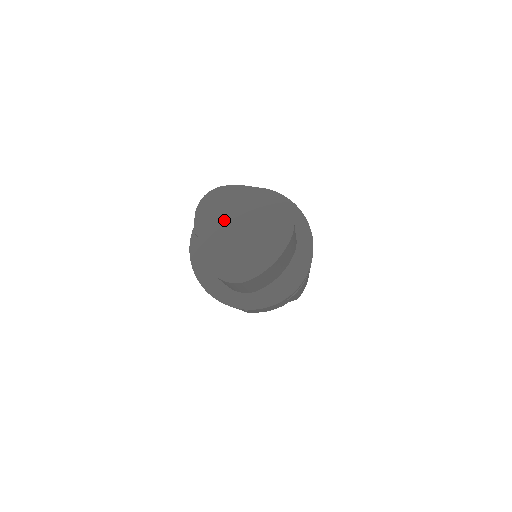
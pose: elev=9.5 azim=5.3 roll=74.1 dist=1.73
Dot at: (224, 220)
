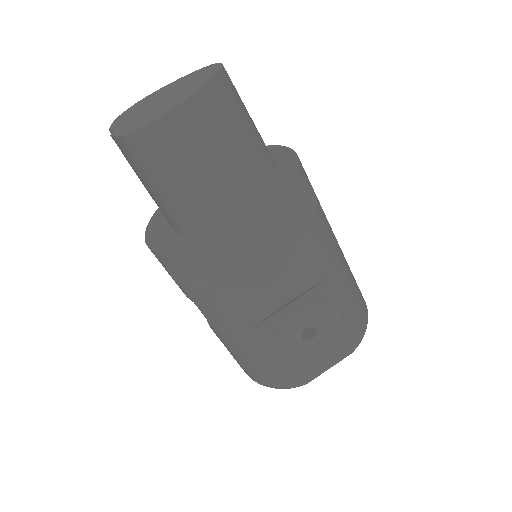
Dot at: (143, 107)
